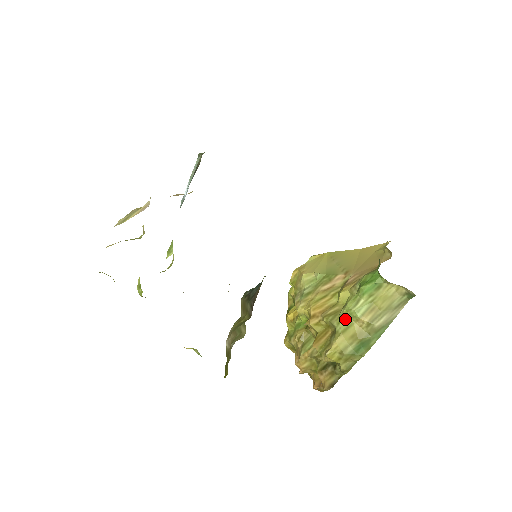
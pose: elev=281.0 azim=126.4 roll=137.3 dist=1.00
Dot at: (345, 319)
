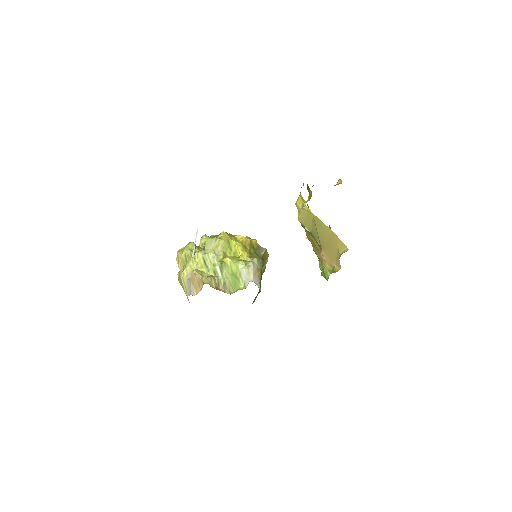
Dot at: occluded
